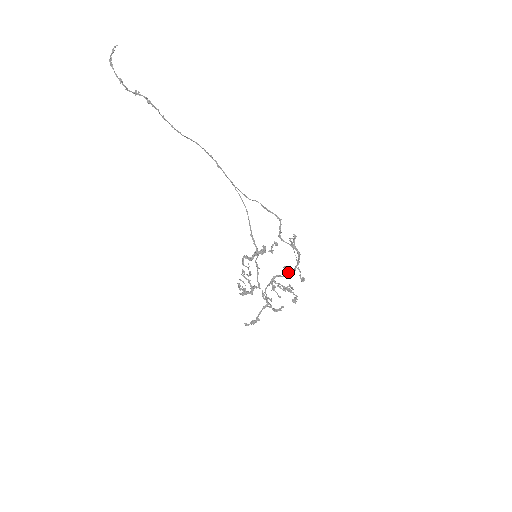
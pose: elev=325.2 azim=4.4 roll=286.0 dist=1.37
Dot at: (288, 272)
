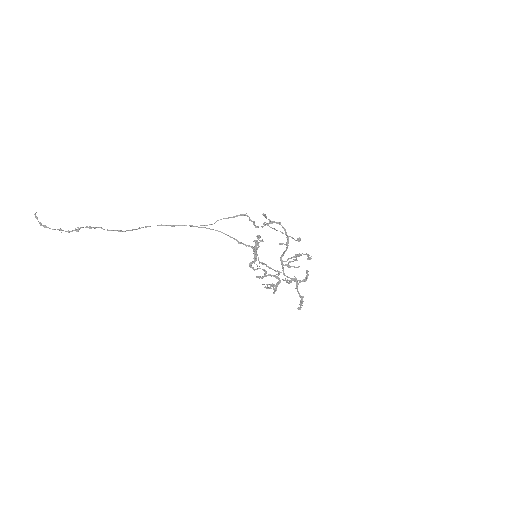
Dot at: (285, 244)
